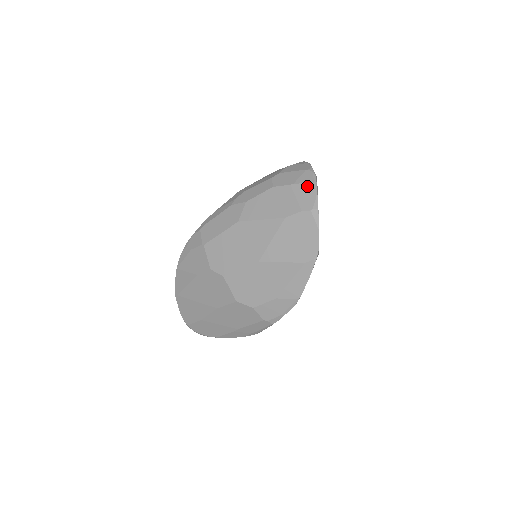
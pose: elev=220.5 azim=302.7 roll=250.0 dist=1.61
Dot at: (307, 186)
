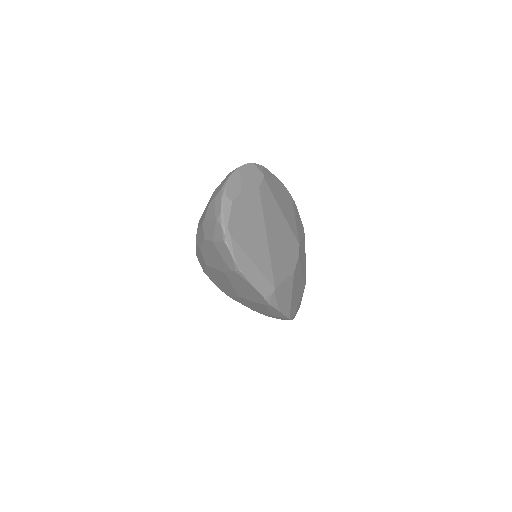
Dot at: (221, 245)
